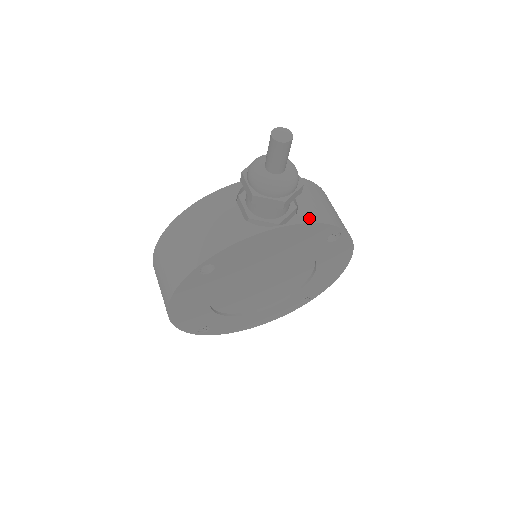
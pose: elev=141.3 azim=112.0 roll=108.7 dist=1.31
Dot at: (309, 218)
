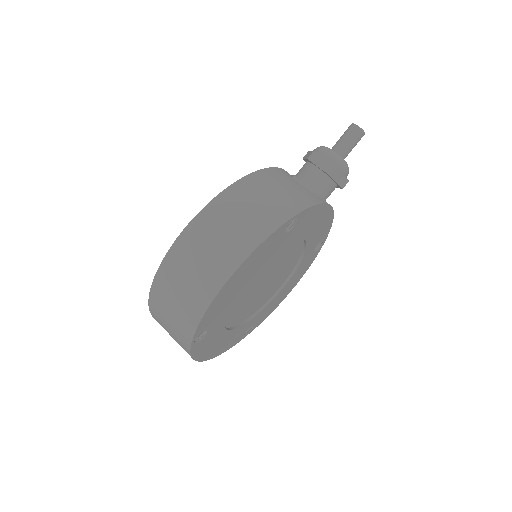
Dot at: occluded
